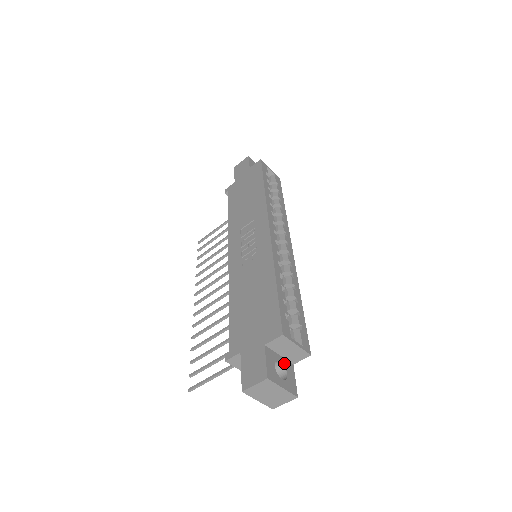
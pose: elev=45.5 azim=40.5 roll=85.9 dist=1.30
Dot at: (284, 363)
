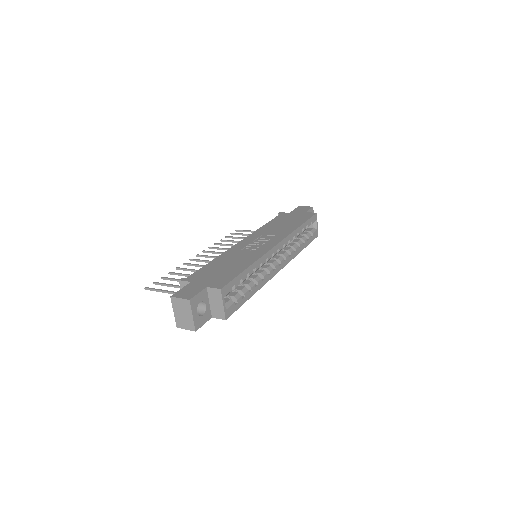
Dot at: (207, 309)
